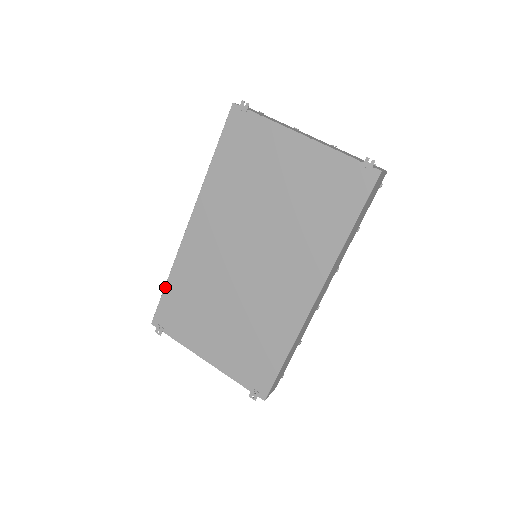
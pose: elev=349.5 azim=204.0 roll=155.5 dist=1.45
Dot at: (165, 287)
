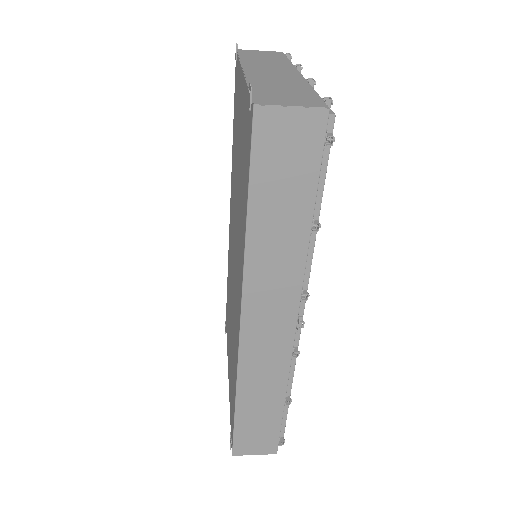
Dot at: (227, 280)
